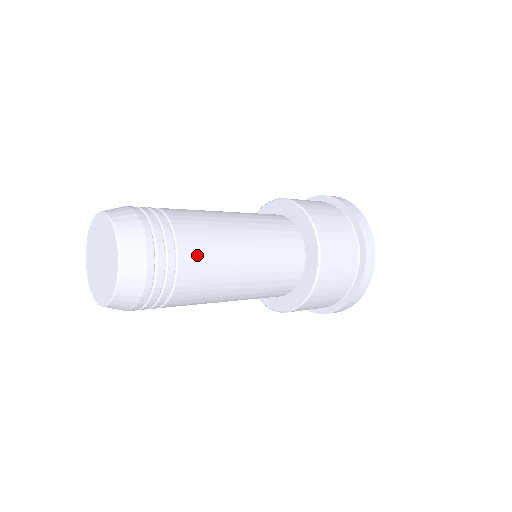
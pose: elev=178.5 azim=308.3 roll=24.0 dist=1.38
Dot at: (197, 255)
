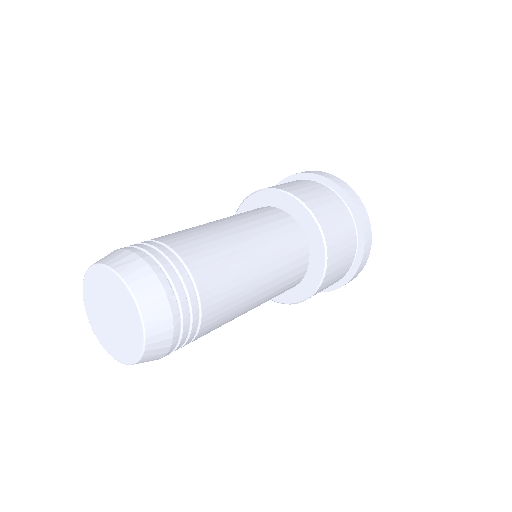
Dot at: (212, 328)
